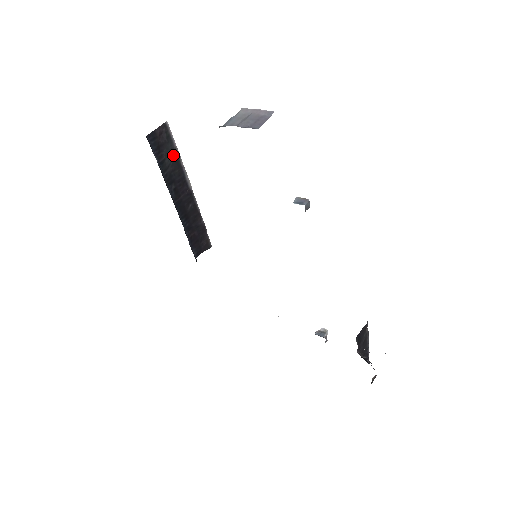
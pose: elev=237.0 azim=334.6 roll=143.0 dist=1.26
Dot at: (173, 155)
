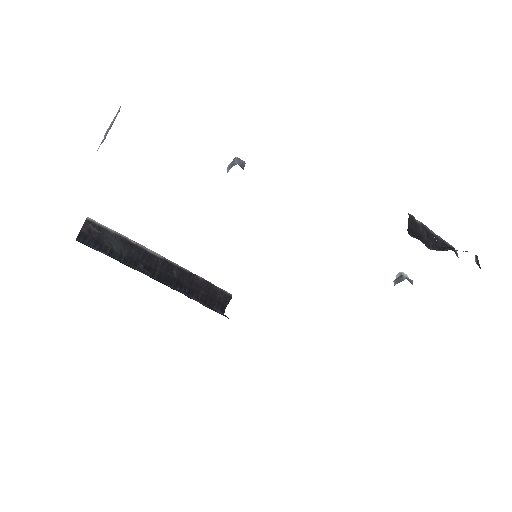
Dot at: (118, 240)
